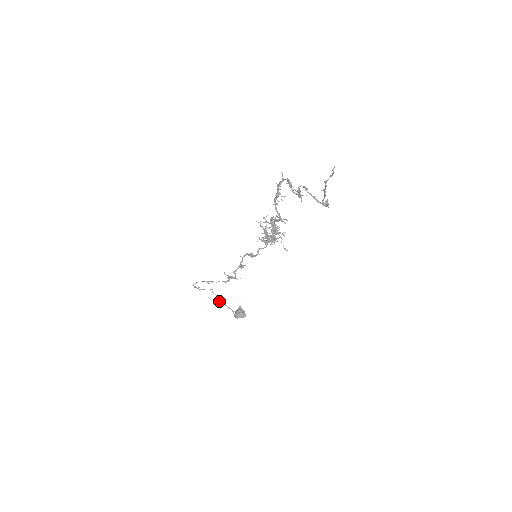
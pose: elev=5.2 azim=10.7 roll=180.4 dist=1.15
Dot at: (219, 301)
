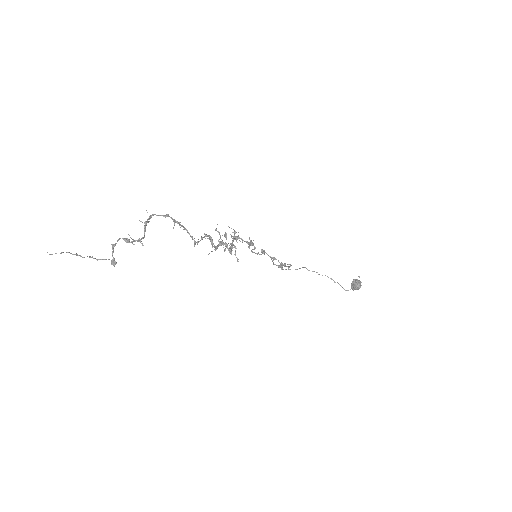
Dot at: occluded
